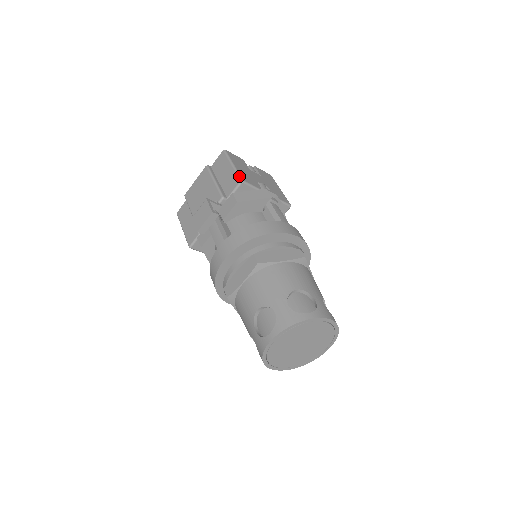
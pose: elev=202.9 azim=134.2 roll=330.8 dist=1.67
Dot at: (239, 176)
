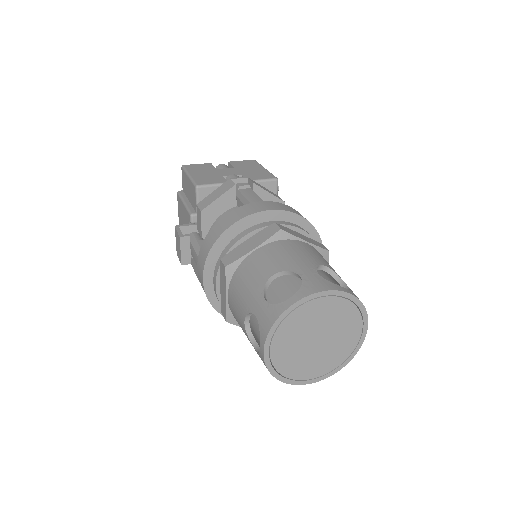
Dot at: (193, 183)
